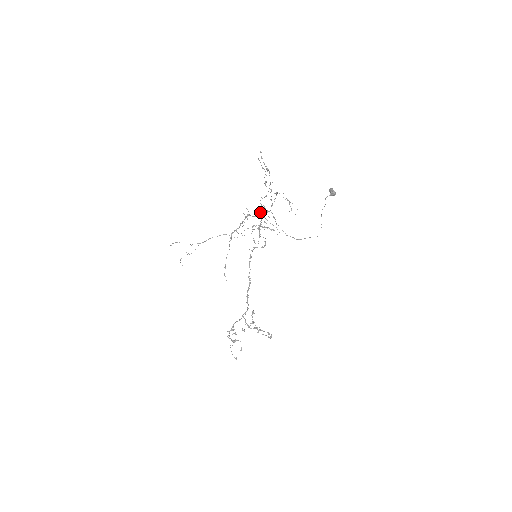
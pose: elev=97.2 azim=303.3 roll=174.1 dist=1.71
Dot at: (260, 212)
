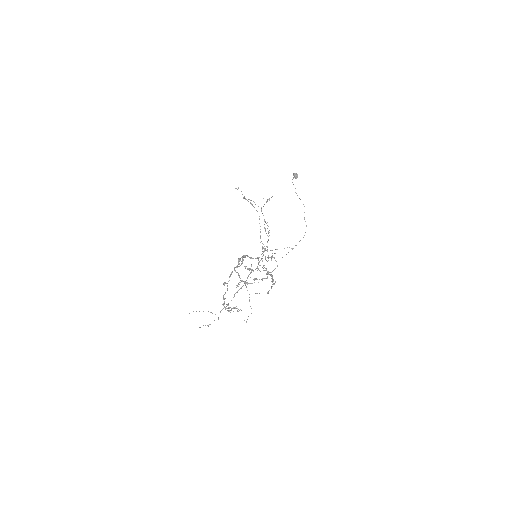
Dot at: (263, 248)
